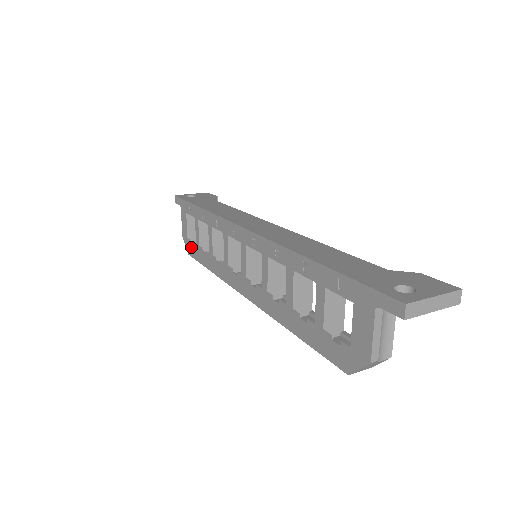
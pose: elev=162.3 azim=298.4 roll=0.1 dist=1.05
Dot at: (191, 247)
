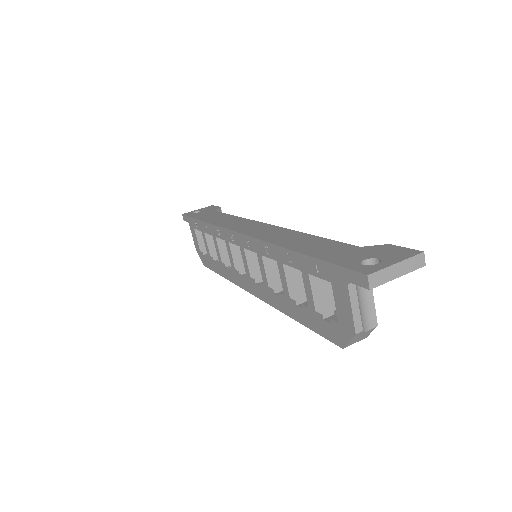
Dot at: (204, 259)
